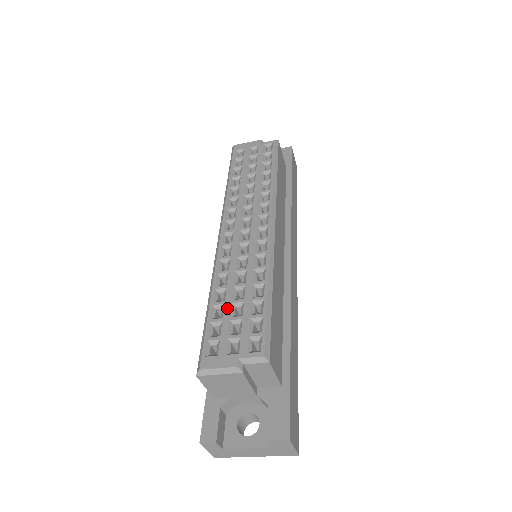
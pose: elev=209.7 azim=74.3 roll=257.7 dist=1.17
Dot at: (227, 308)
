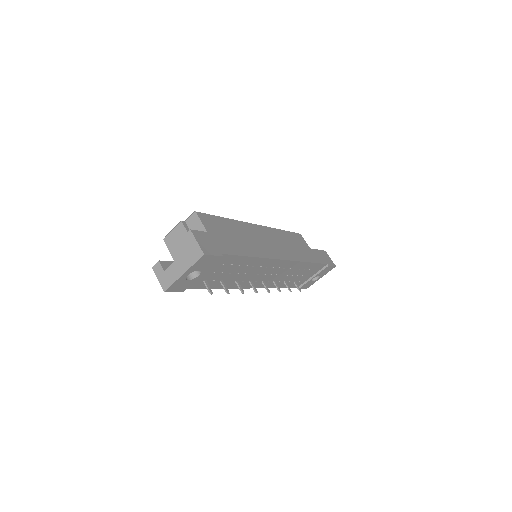
Dot at: occluded
